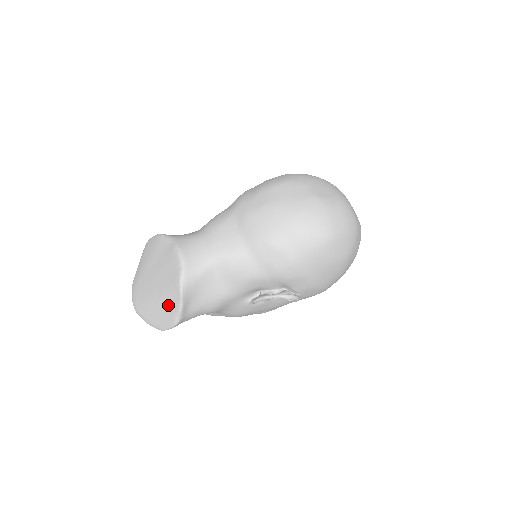
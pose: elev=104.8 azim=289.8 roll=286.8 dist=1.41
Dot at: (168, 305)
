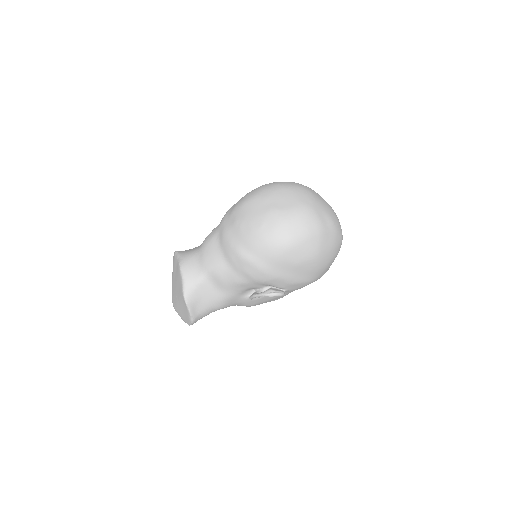
Dot at: (184, 308)
